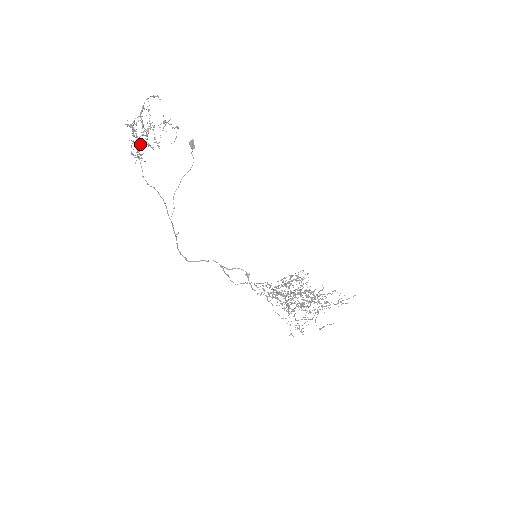
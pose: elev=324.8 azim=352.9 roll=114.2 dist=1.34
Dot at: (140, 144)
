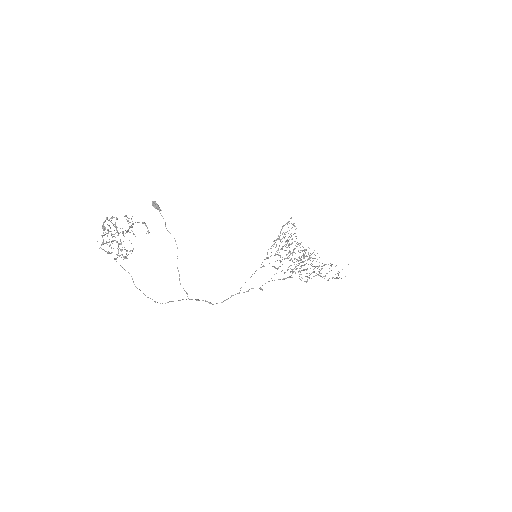
Dot at: (116, 241)
